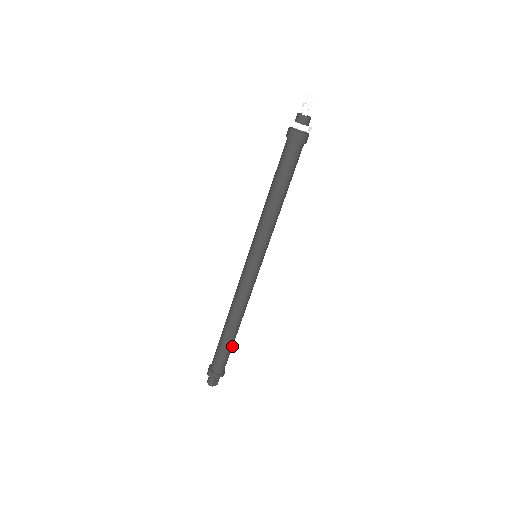
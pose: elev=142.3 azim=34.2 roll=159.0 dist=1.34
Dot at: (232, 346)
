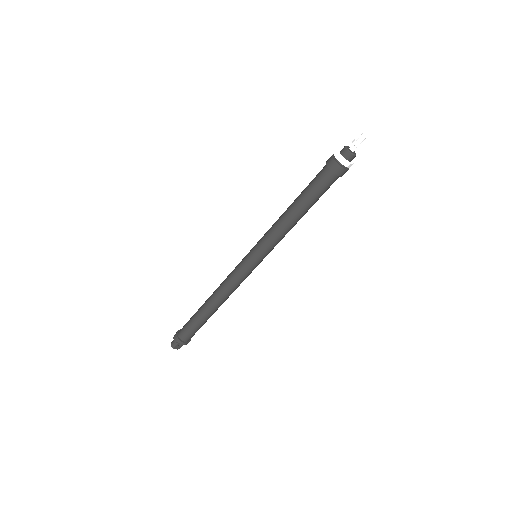
Dot at: (204, 323)
